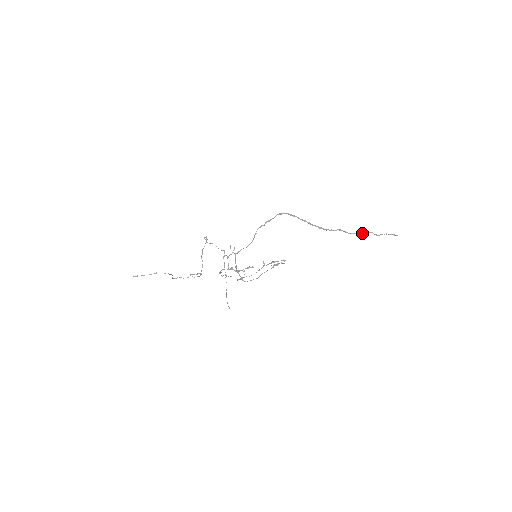
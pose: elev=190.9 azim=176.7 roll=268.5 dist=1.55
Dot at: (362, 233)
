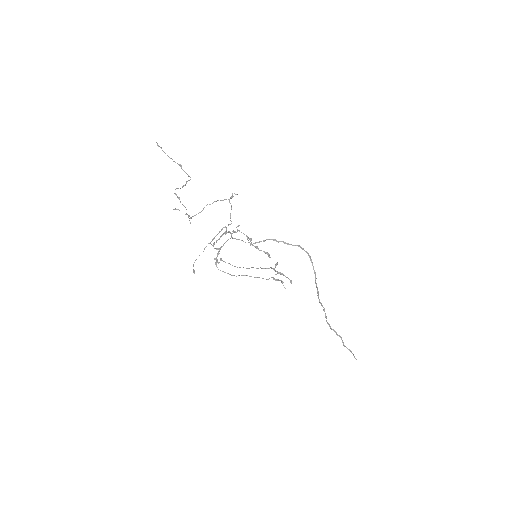
Dot at: (334, 330)
